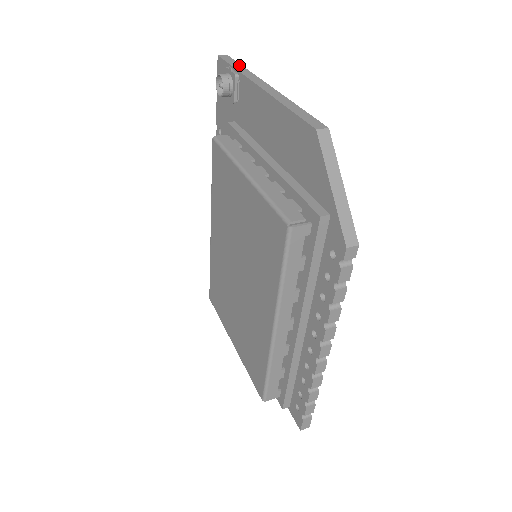
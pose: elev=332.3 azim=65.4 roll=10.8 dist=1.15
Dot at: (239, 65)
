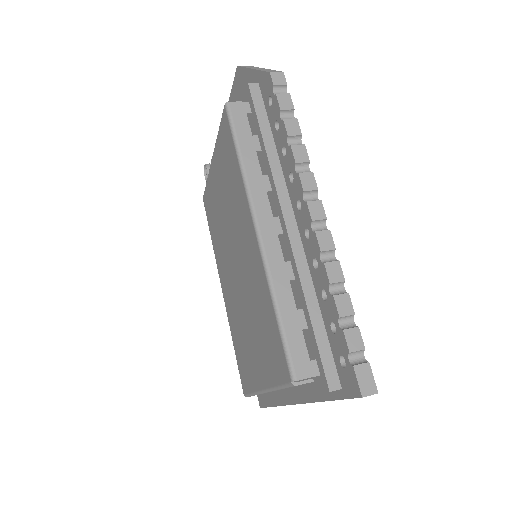
Dot at: occluded
